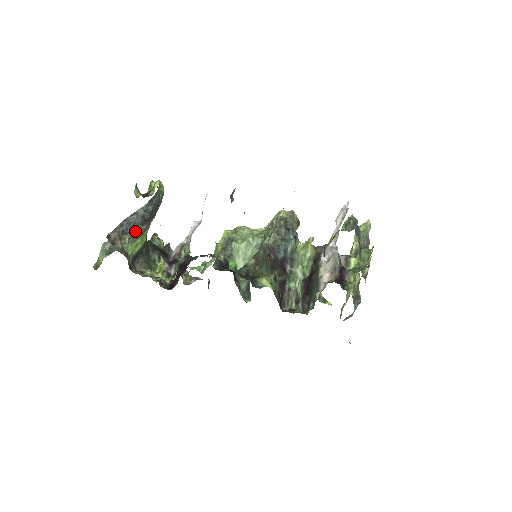
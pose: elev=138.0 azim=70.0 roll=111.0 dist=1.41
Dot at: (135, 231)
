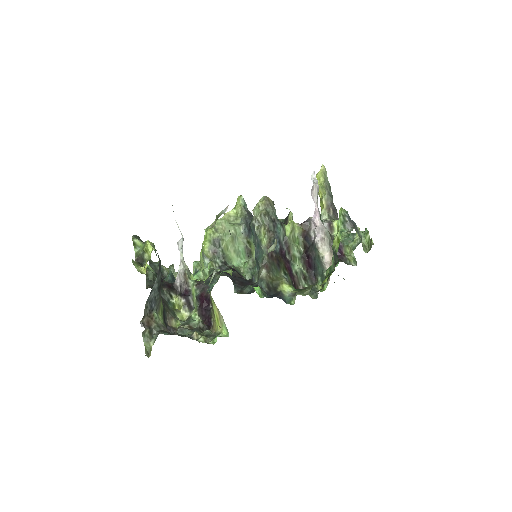
Dot at: (157, 302)
